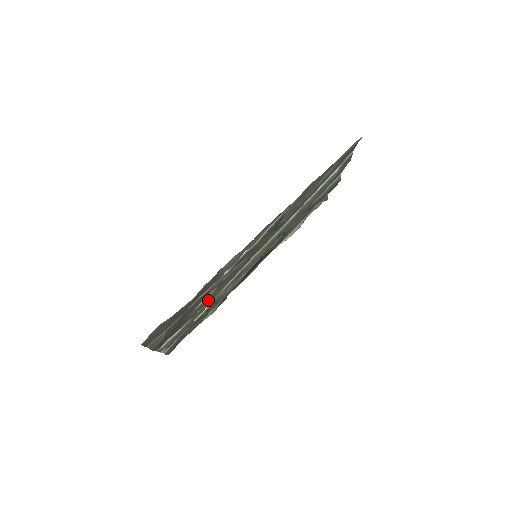
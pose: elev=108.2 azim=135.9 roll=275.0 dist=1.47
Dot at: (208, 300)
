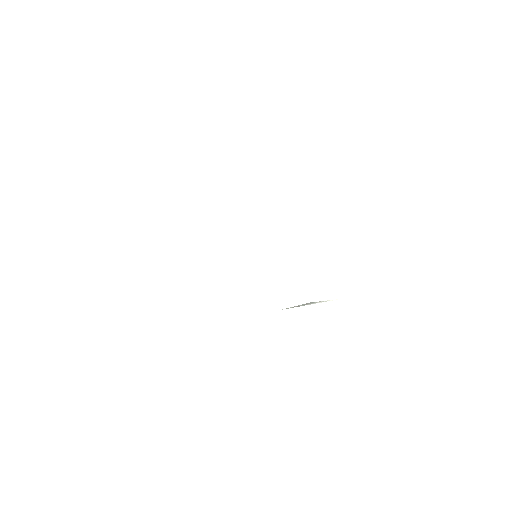
Dot at: occluded
